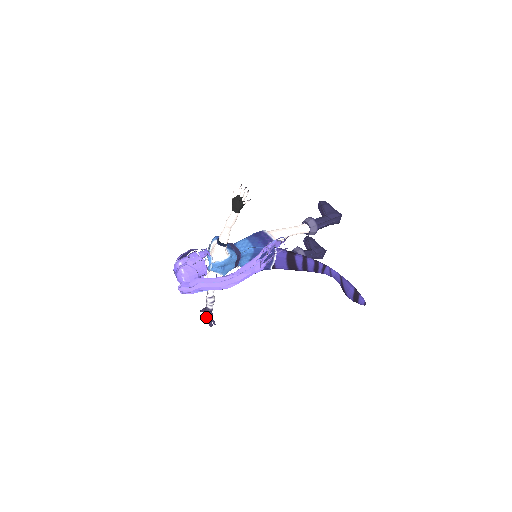
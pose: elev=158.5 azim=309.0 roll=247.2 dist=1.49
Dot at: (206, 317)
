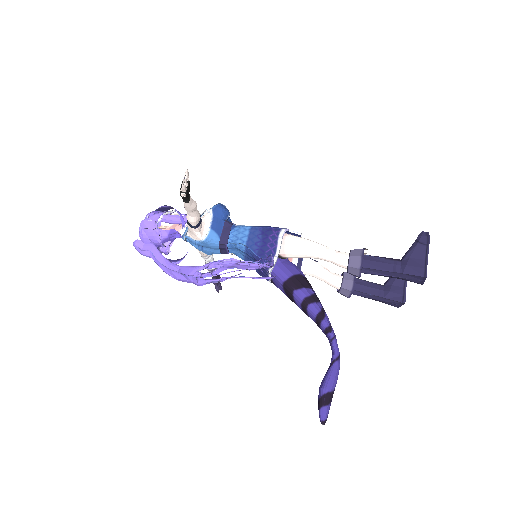
Dot at: occluded
